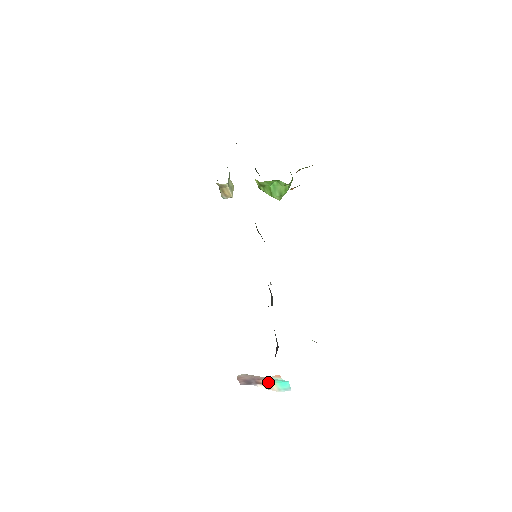
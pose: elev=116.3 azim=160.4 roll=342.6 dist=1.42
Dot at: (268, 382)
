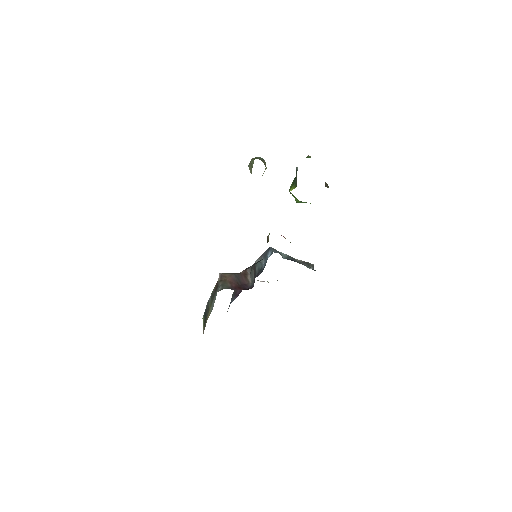
Dot at: occluded
